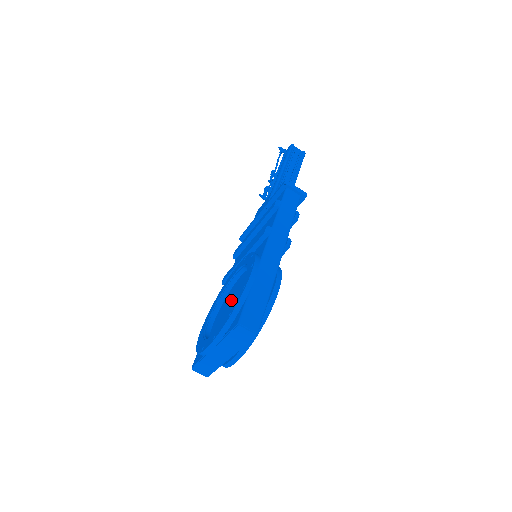
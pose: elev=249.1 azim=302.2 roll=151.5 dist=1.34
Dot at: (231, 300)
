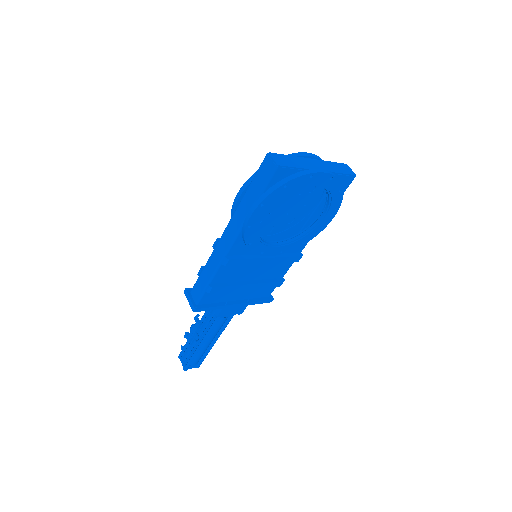
Dot at: (279, 206)
